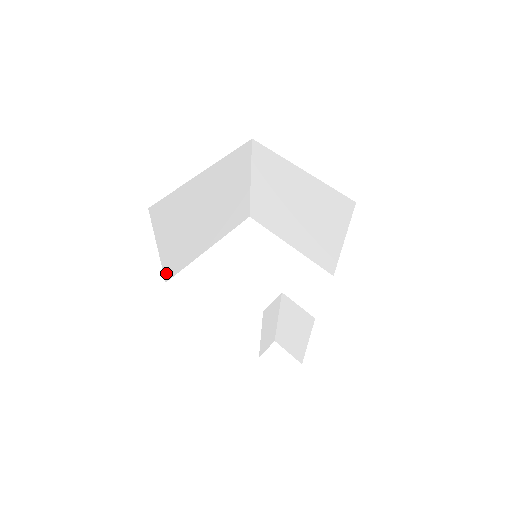
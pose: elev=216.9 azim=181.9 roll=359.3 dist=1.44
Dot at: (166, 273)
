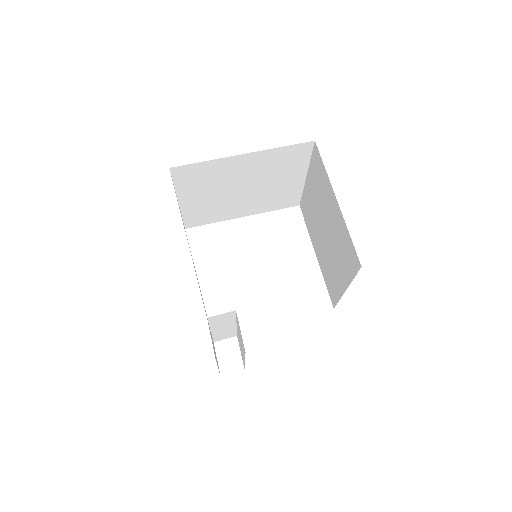
Dot at: (187, 222)
